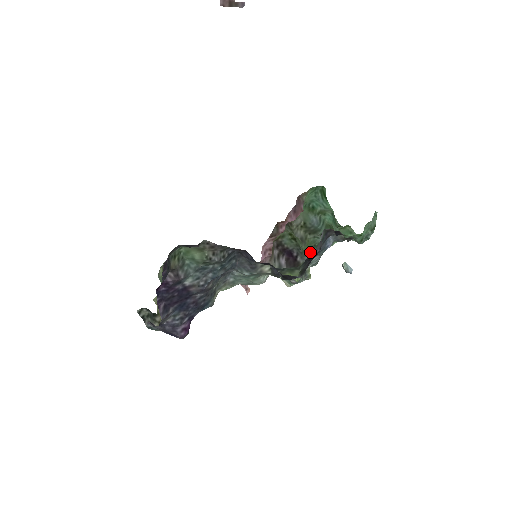
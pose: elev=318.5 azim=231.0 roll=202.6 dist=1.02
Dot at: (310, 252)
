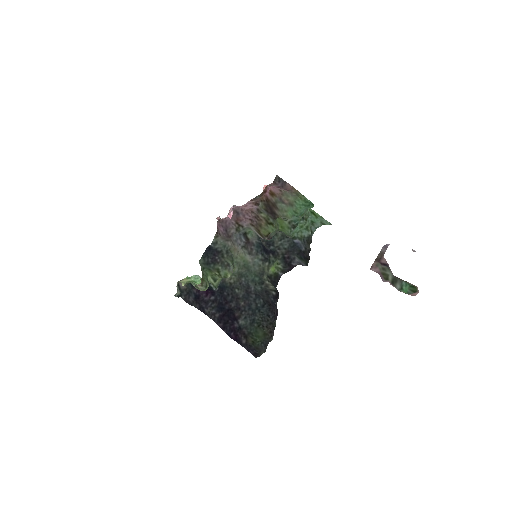
Dot at: (282, 231)
